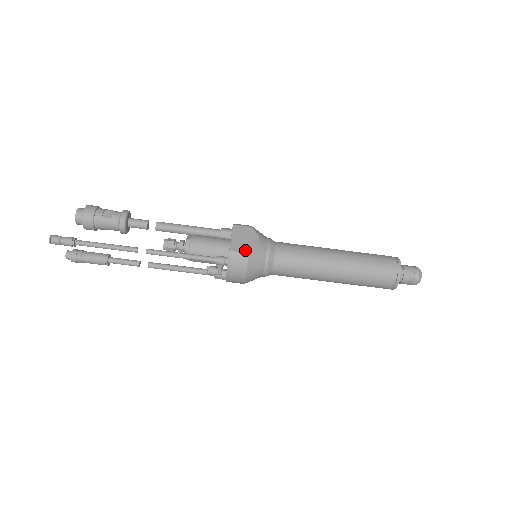
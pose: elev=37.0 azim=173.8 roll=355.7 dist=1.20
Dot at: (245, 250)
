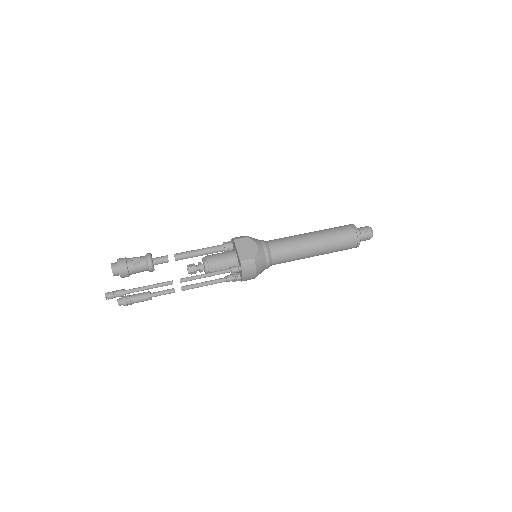
Dot at: (251, 257)
